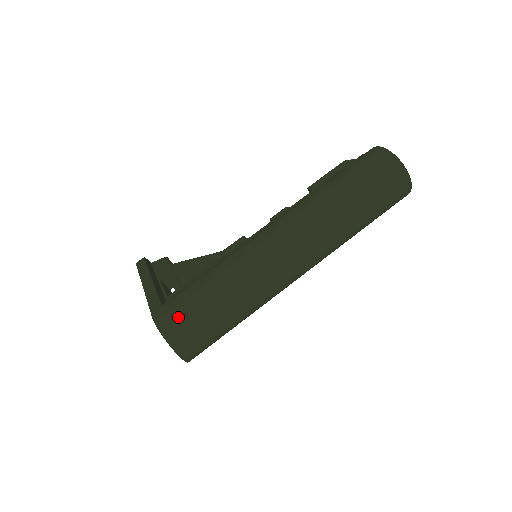
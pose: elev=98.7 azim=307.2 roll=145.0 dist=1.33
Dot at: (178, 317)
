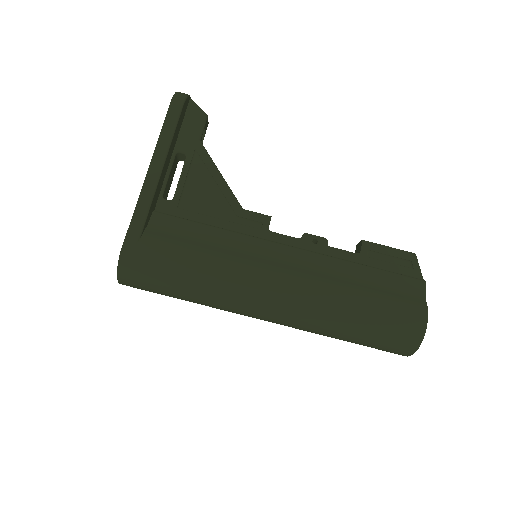
Dot at: (141, 274)
